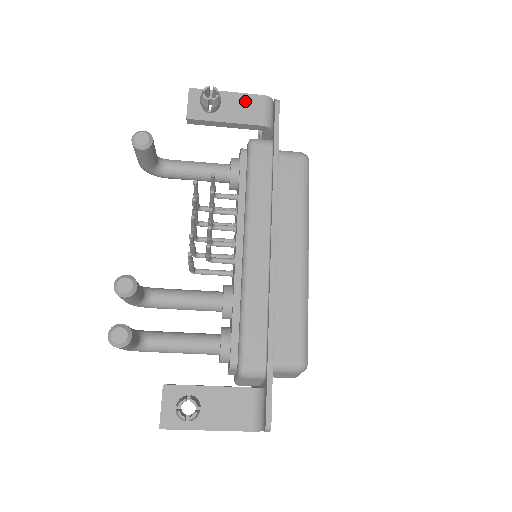
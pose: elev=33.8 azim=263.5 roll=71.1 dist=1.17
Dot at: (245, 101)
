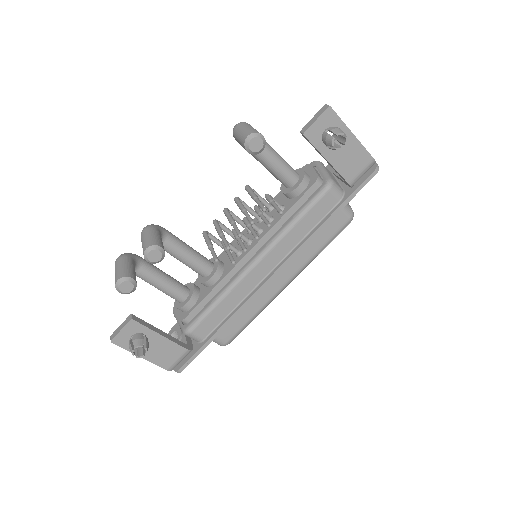
Dot at: (357, 153)
